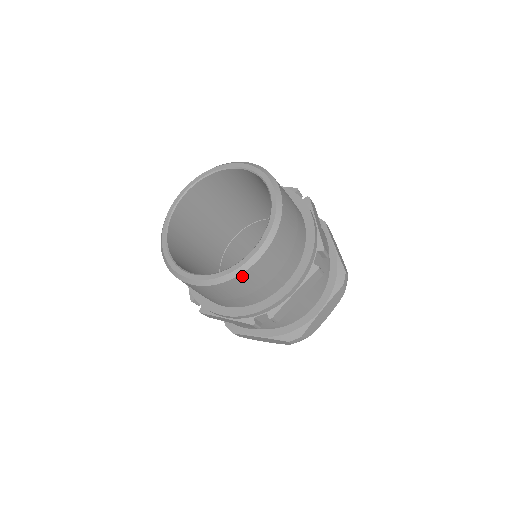
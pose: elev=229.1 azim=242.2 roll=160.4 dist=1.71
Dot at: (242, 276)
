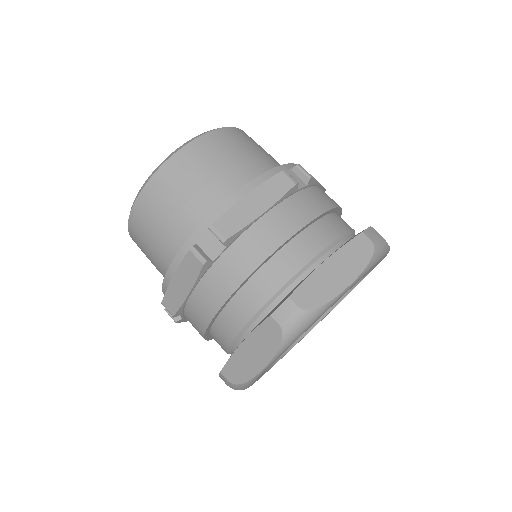
Dot at: (168, 166)
